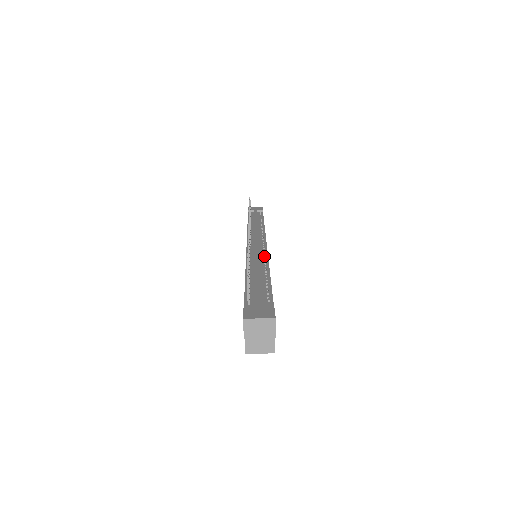
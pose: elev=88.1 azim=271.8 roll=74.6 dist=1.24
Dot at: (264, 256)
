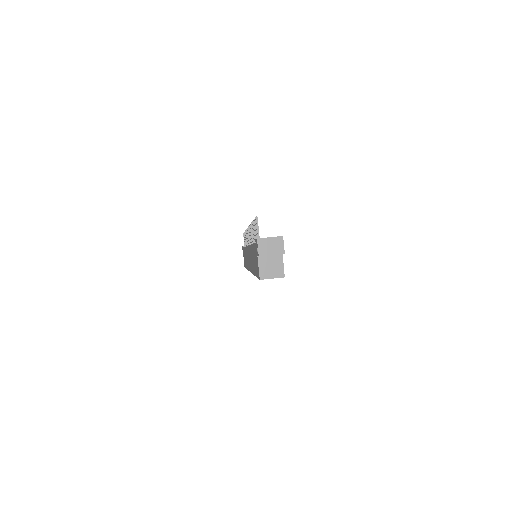
Dot at: occluded
